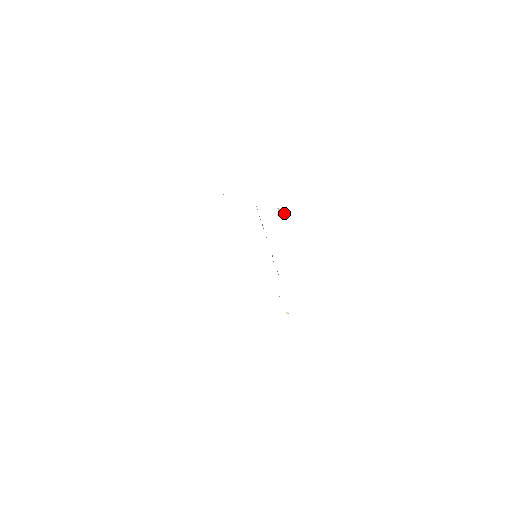
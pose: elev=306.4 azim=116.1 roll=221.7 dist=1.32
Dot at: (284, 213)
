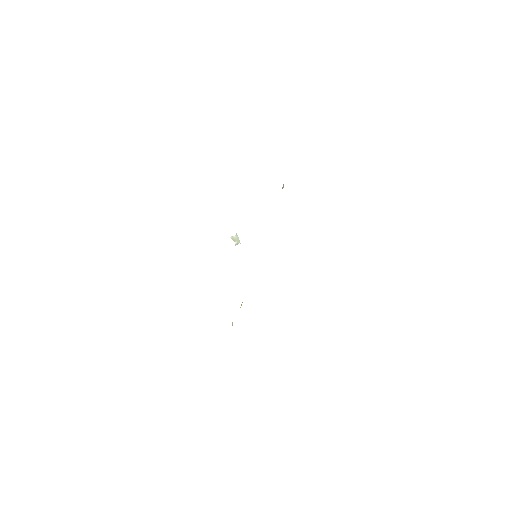
Dot at: (237, 242)
